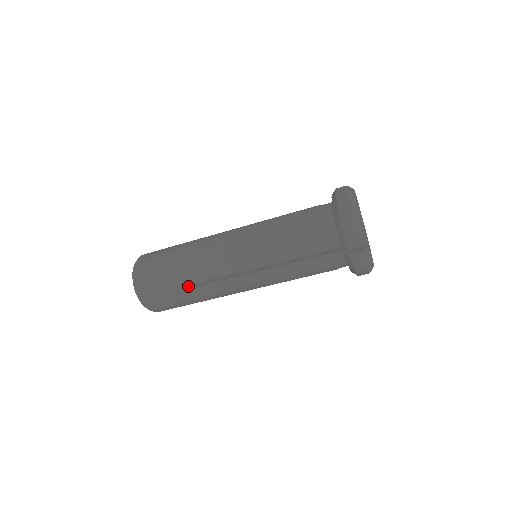
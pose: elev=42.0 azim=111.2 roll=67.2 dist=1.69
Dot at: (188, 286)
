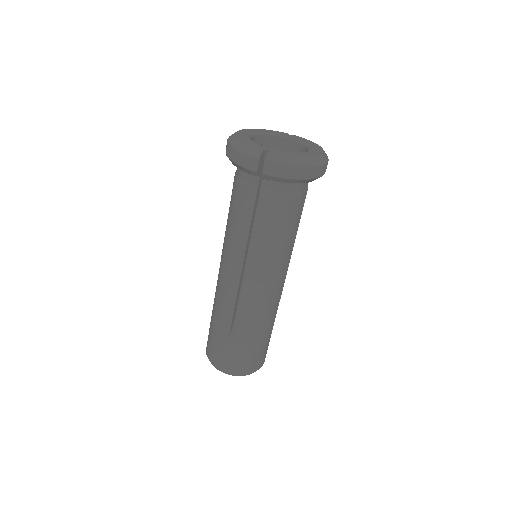
Dot at: occluded
